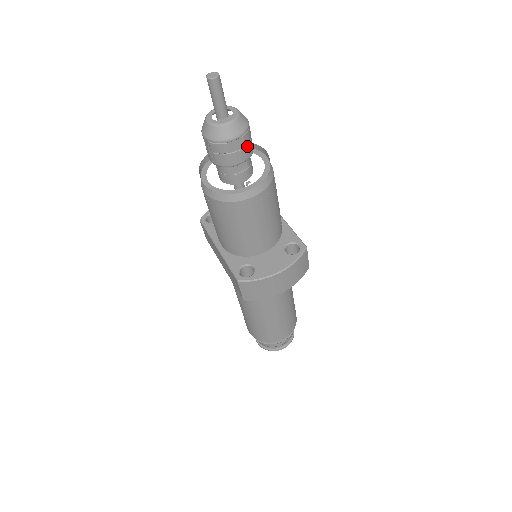
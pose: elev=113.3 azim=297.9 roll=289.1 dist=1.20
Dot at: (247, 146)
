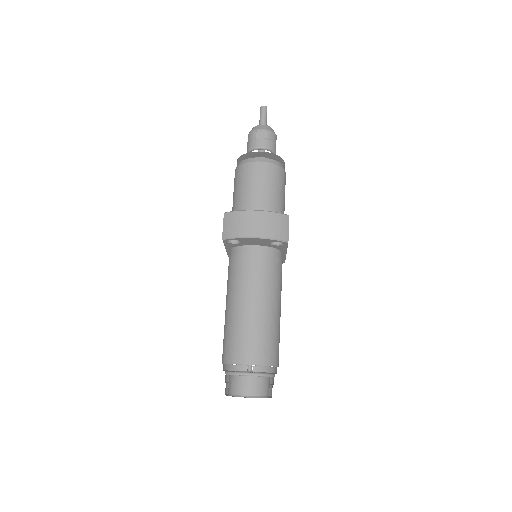
Dot at: (269, 140)
